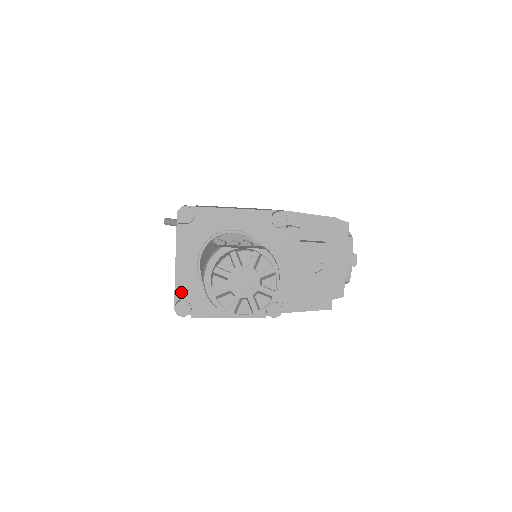
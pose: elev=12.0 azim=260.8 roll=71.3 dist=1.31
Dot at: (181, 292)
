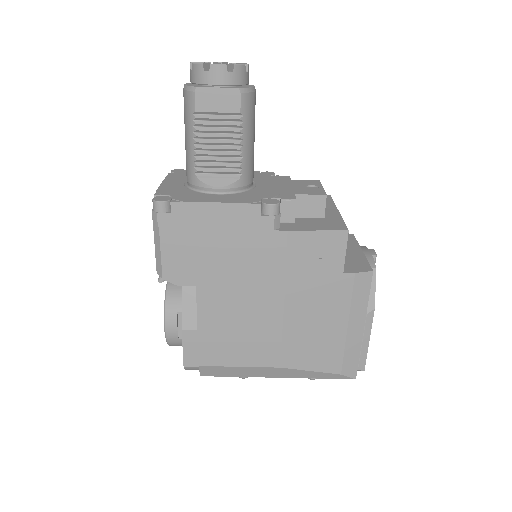
Dot at: (163, 192)
